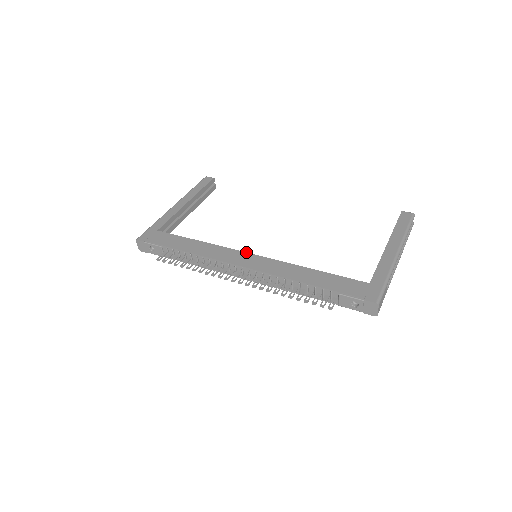
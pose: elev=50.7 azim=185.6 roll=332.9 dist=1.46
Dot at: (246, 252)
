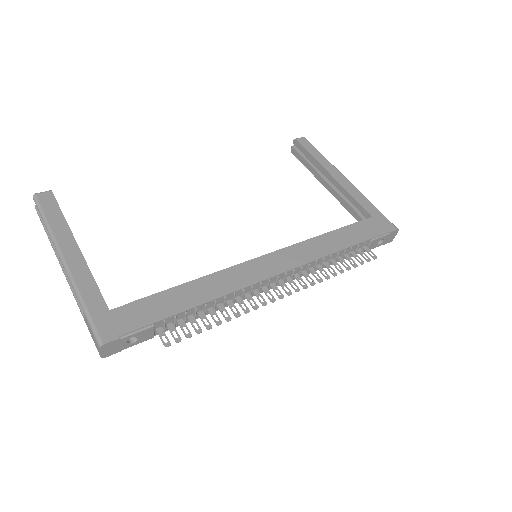
Dot at: (256, 258)
